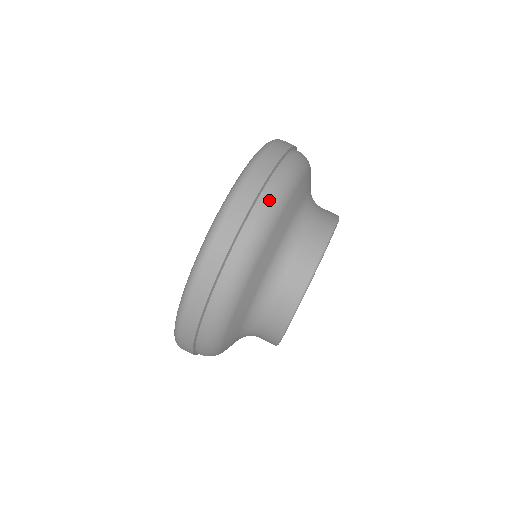
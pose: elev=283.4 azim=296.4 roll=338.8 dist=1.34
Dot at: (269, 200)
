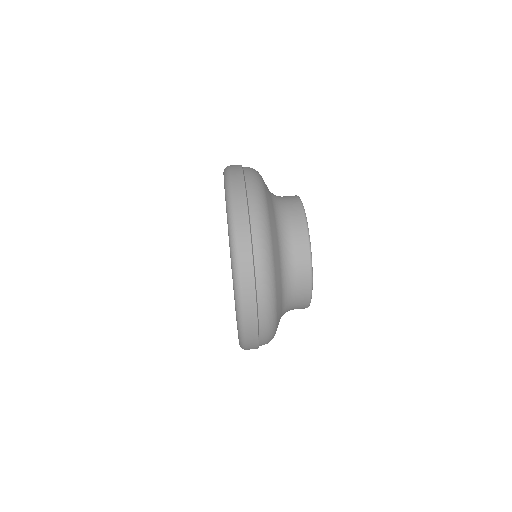
Dot at: (252, 176)
